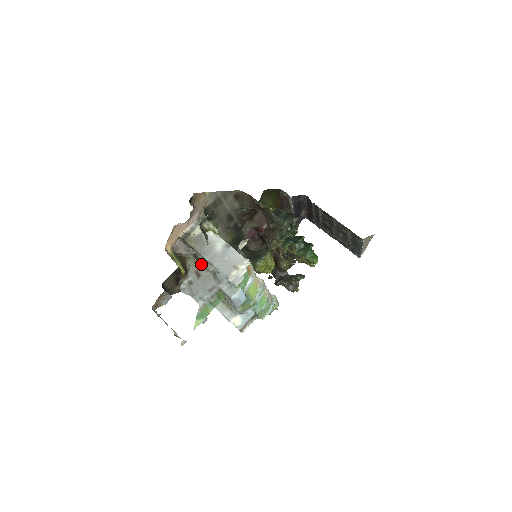
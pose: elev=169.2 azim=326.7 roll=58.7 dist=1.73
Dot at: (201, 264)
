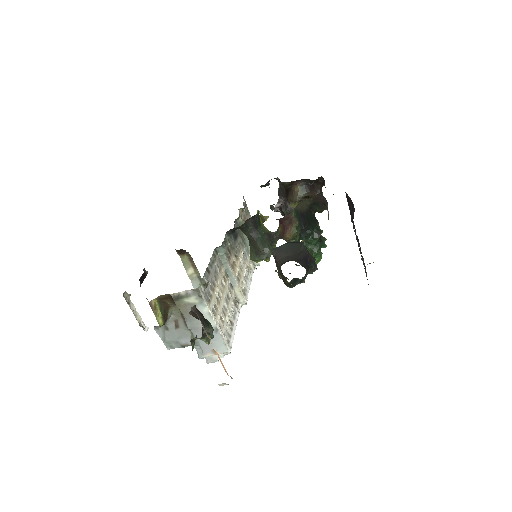
Dot at: (184, 319)
